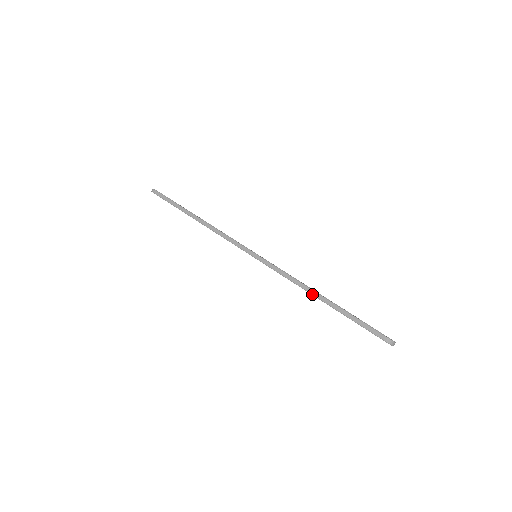
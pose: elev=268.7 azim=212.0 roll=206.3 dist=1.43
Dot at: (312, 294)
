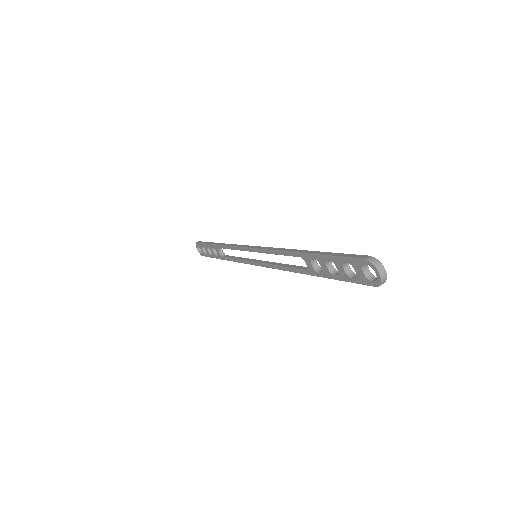
Dot at: (294, 252)
